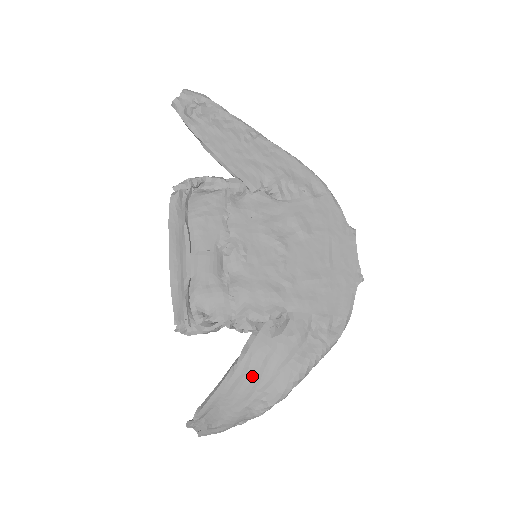
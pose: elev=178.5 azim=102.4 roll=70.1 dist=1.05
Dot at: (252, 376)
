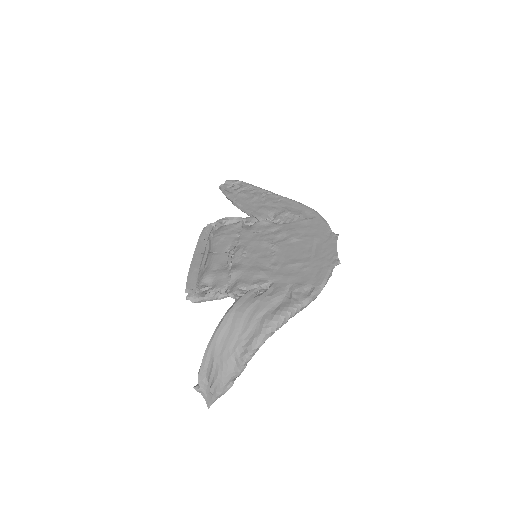
Dot at: (235, 325)
